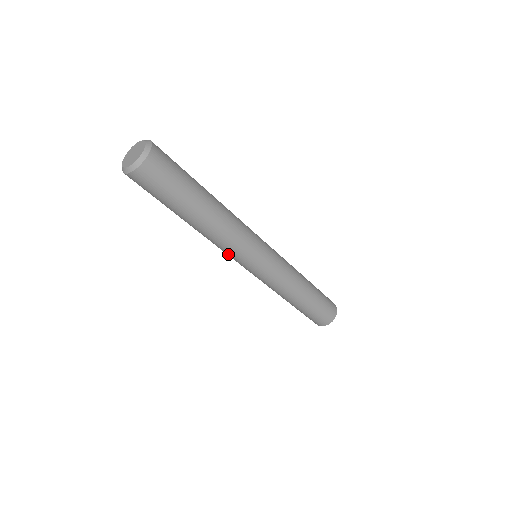
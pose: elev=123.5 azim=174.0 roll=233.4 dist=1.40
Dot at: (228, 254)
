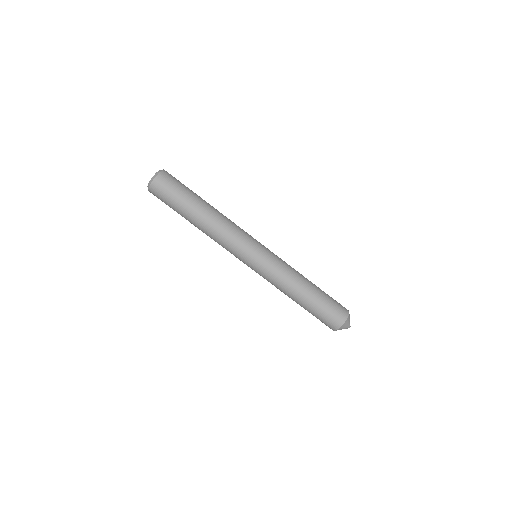
Dot at: (229, 251)
